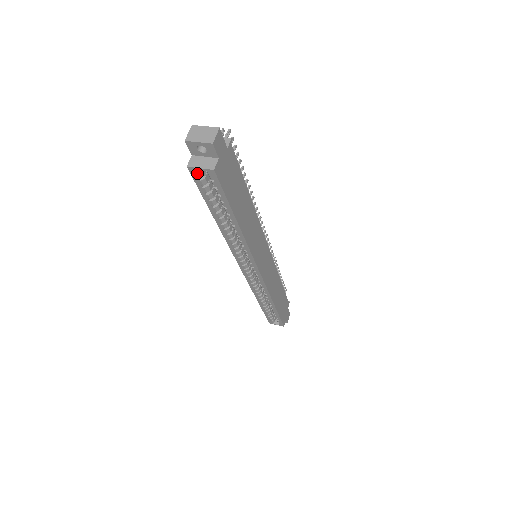
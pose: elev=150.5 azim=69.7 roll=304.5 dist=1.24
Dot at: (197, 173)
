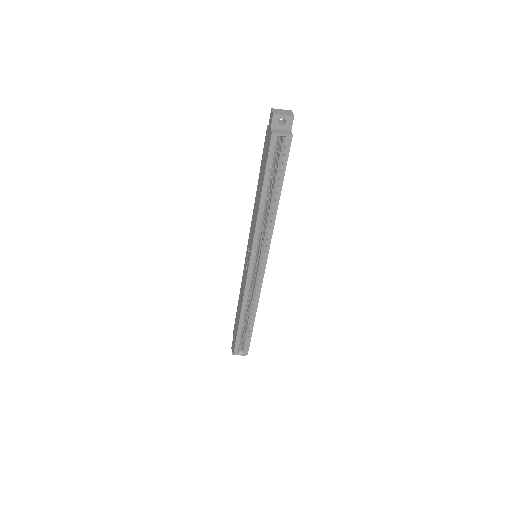
Dot at: (276, 140)
